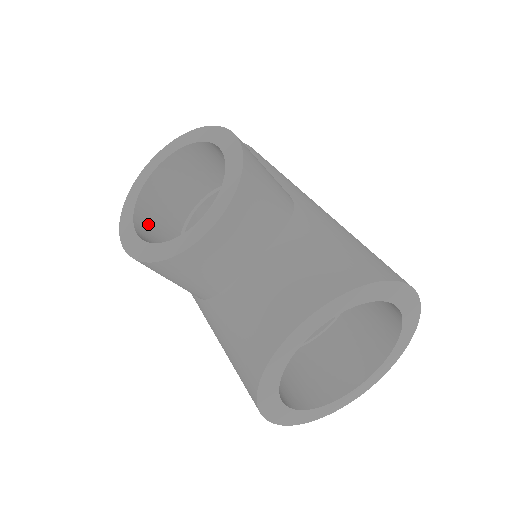
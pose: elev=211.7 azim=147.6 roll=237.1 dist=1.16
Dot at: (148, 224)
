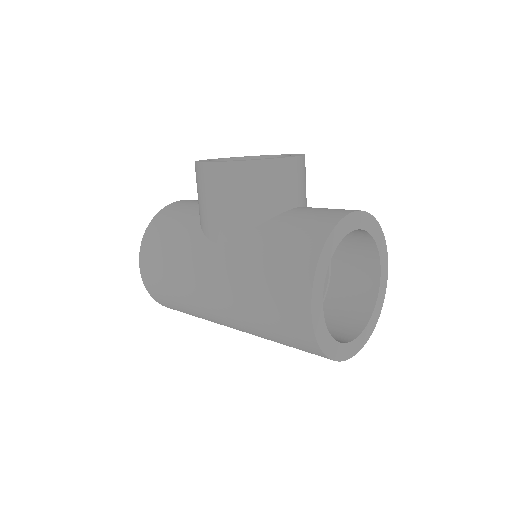
Dot at: occluded
